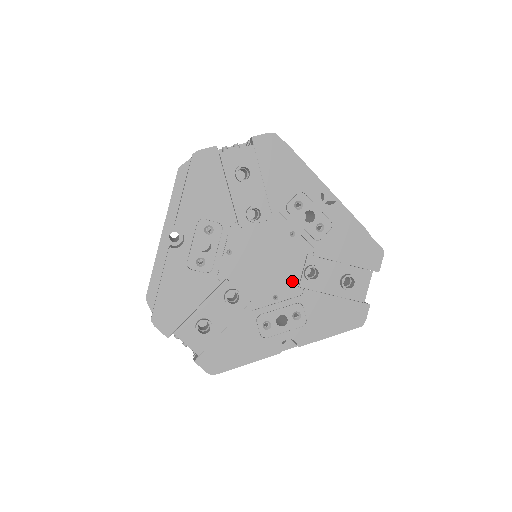
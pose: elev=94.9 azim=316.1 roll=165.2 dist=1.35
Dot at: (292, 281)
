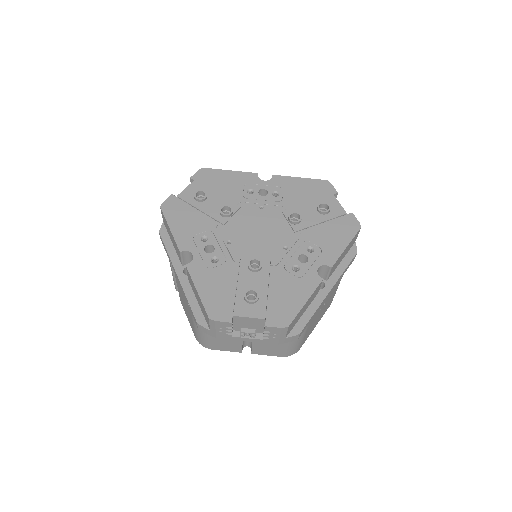
Dot at: (287, 232)
